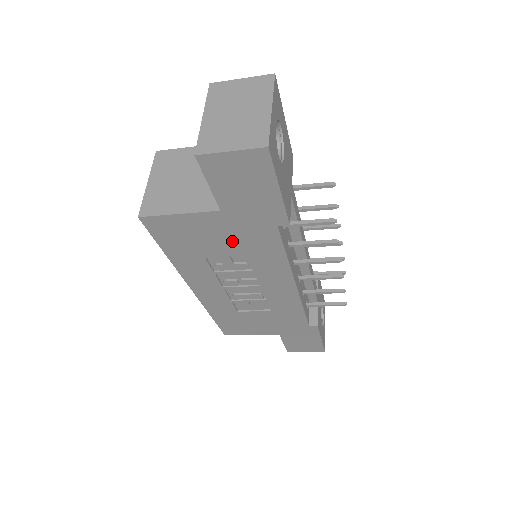
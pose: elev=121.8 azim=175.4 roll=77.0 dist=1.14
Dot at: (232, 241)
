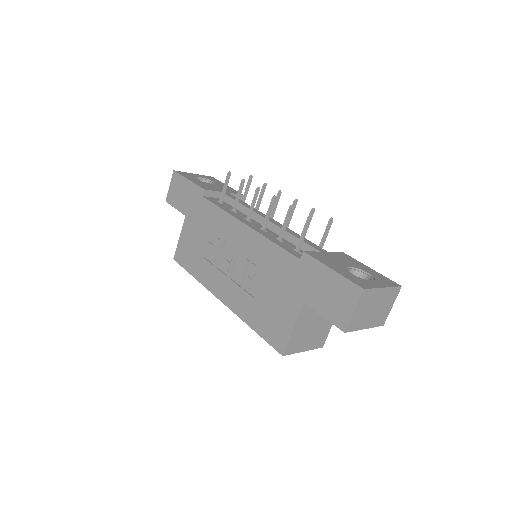
Dot at: (201, 229)
